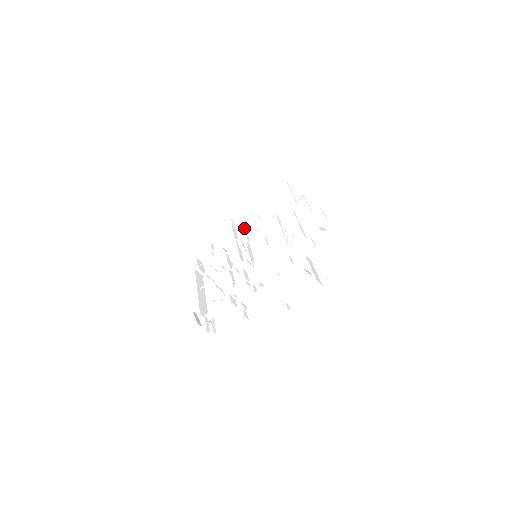
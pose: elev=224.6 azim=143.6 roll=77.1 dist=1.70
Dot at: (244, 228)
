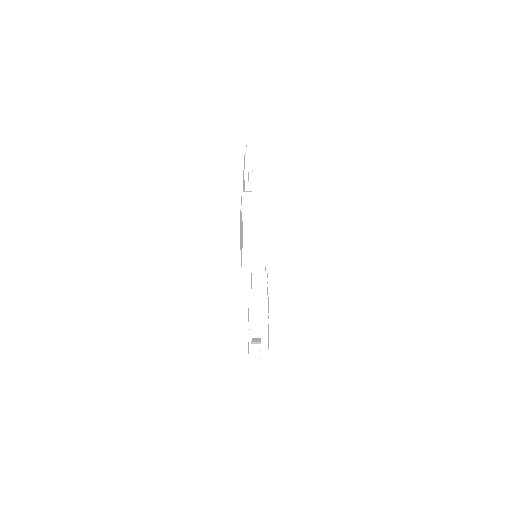
Dot at: occluded
